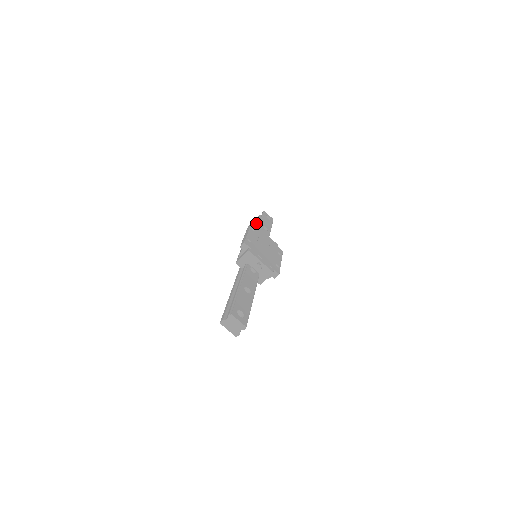
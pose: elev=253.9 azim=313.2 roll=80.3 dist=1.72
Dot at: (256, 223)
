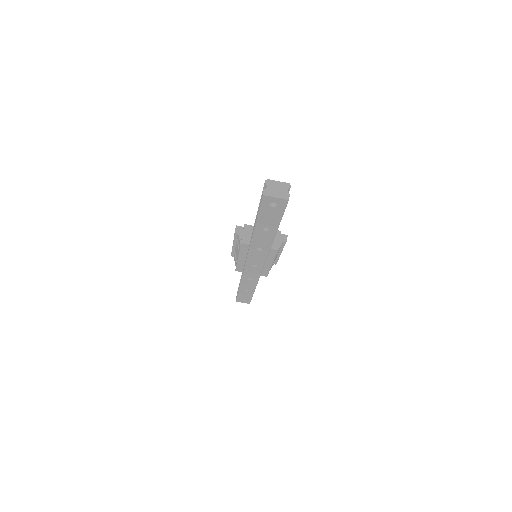
Dot at: occluded
